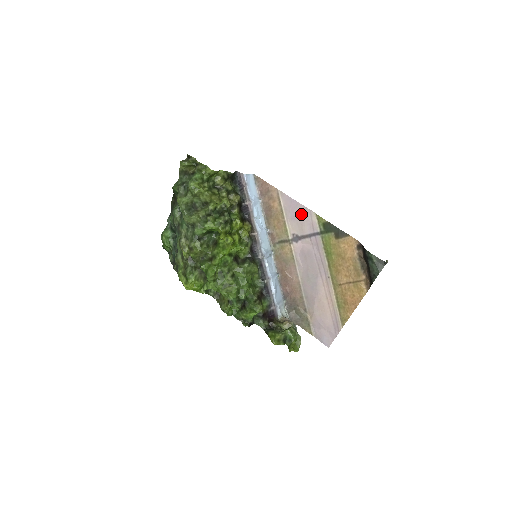
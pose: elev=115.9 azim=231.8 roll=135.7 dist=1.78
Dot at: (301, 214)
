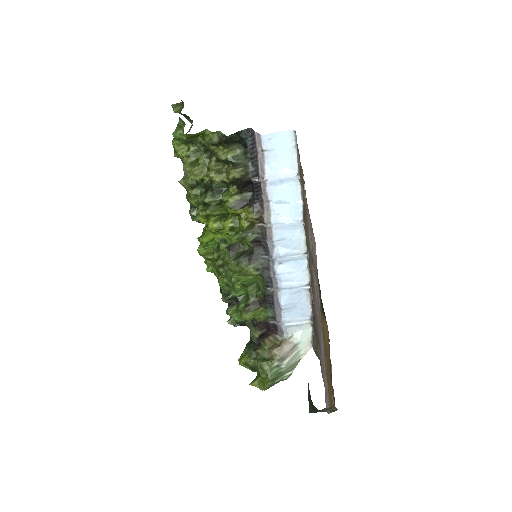
Dot at: (311, 233)
